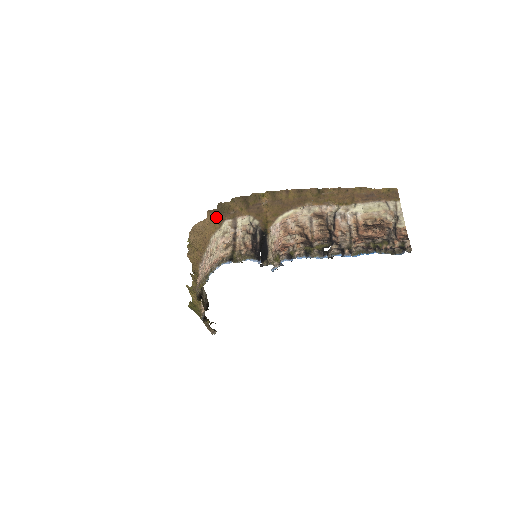
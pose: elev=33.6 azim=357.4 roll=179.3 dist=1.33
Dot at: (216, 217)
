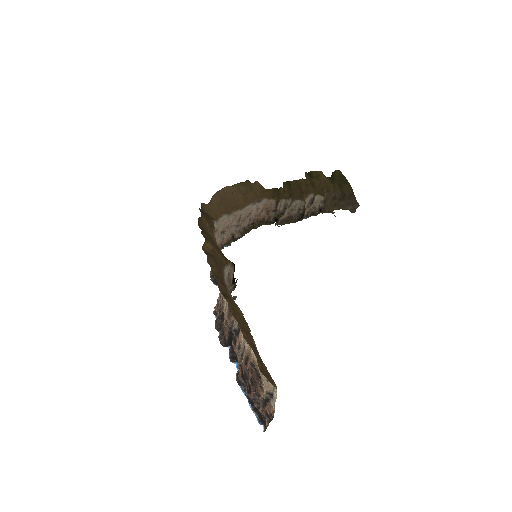
Dot at: (207, 213)
